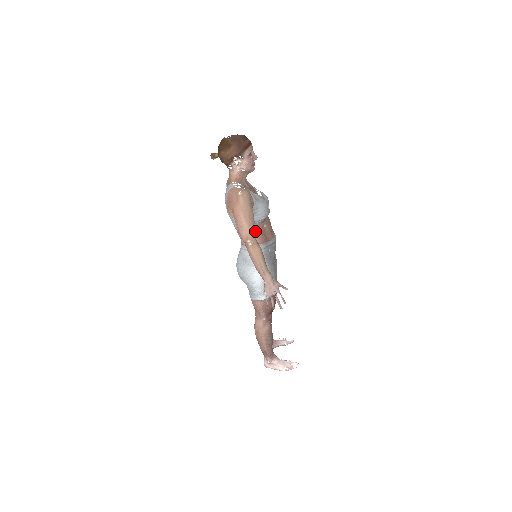
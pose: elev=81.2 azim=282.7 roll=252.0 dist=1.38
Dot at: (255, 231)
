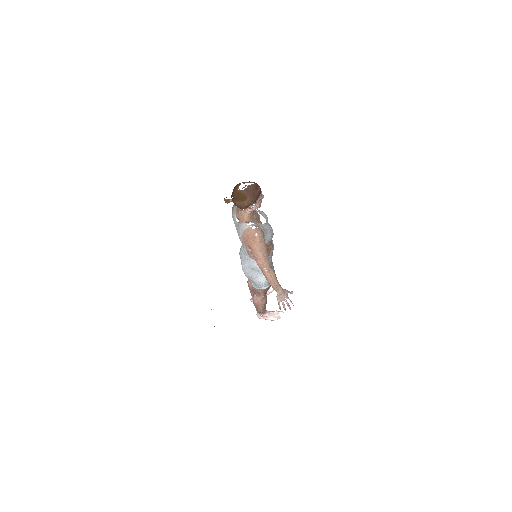
Dot at: (268, 259)
